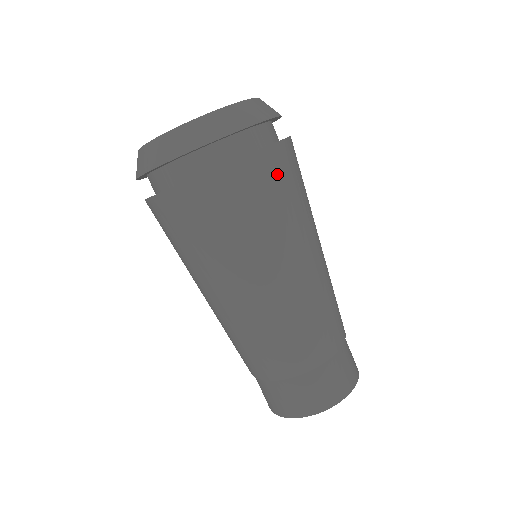
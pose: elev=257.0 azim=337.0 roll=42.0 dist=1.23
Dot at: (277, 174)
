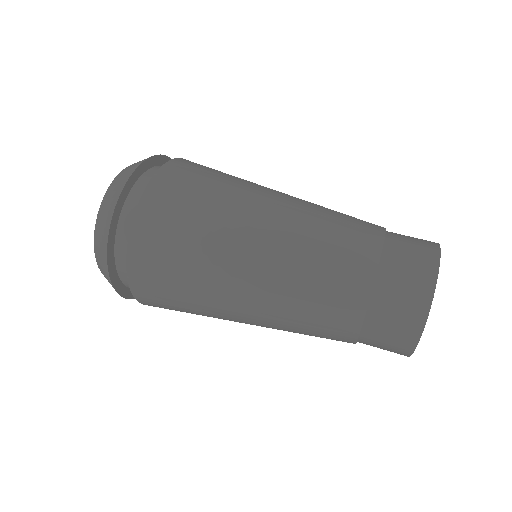
Dot at: (199, 166)
